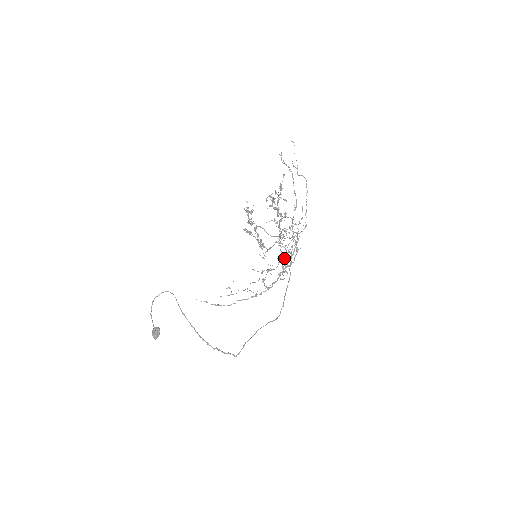
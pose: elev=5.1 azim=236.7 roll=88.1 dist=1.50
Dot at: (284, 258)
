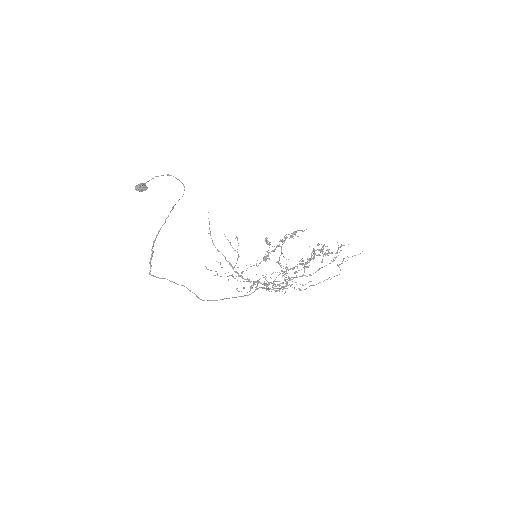
Dot at: occluded
